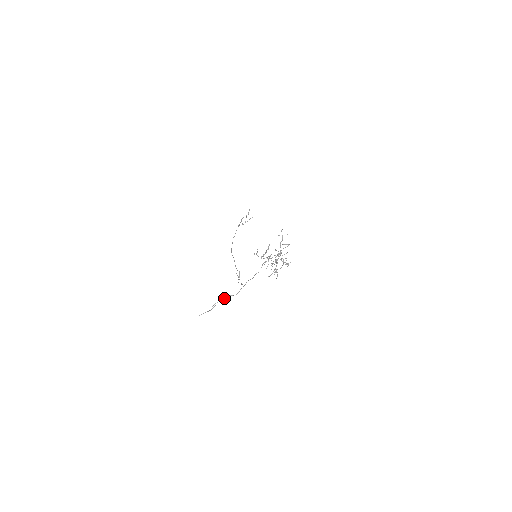
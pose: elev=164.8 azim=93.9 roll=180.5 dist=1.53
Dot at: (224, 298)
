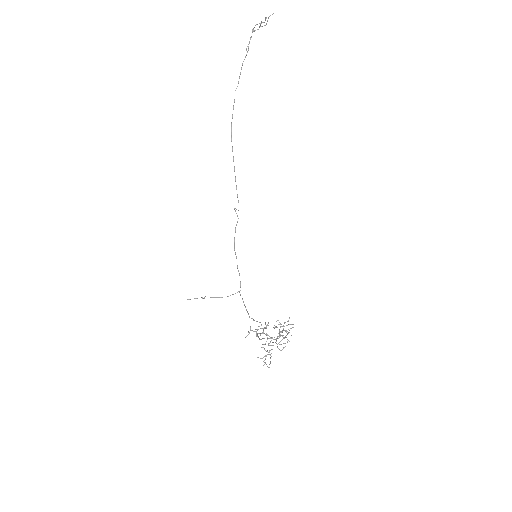
Dot at: occluded
